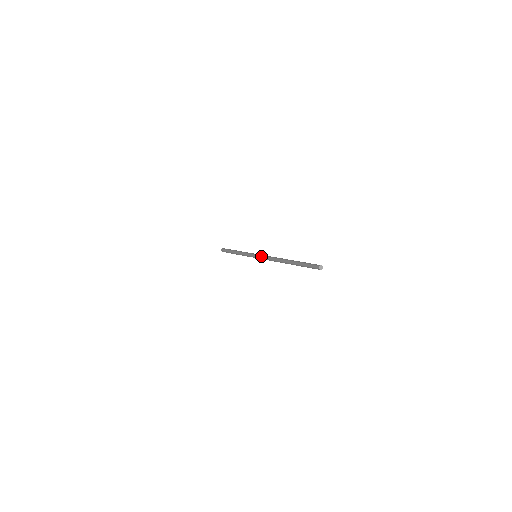
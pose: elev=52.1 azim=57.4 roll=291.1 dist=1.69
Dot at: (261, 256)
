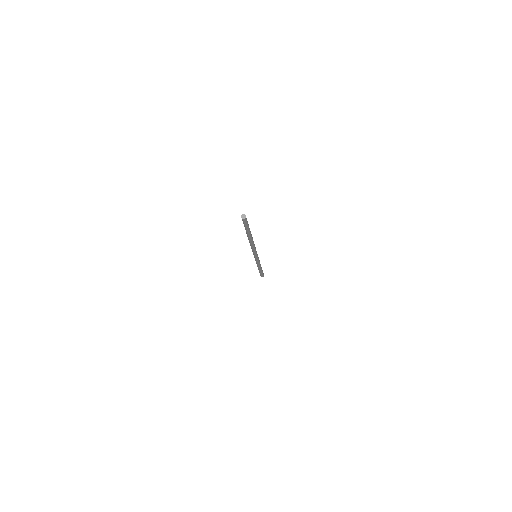
Dot at: occluded
